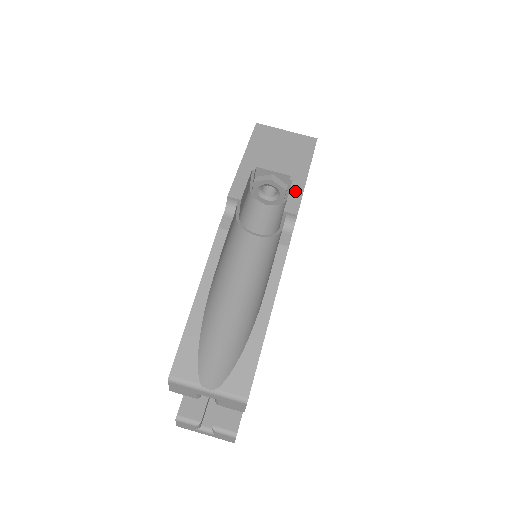
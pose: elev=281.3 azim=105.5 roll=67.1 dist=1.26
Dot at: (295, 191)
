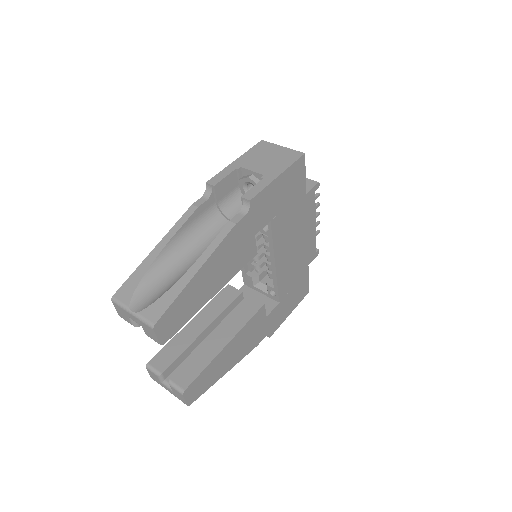
Dot at: (260, 185)
